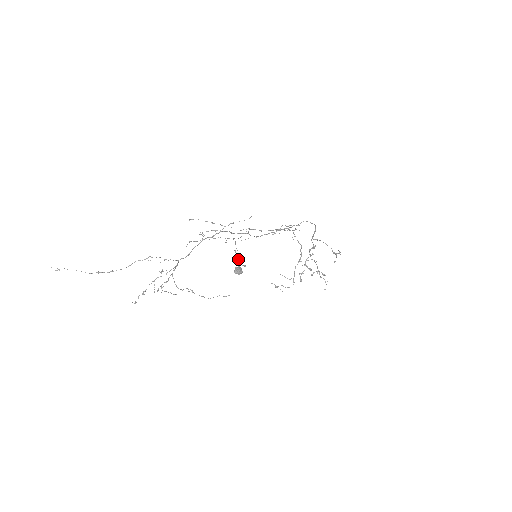
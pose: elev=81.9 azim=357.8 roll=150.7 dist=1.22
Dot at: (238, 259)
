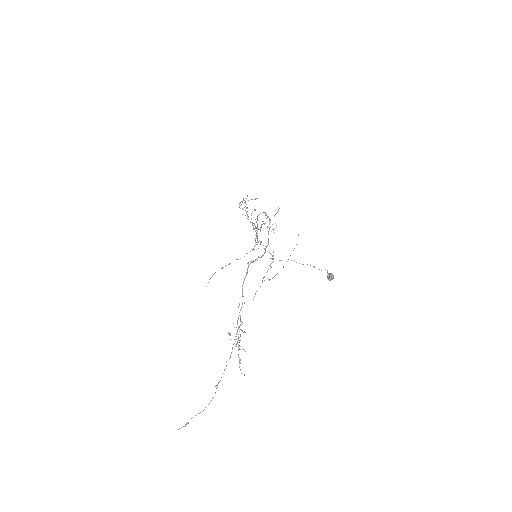
Dot at: occluded
